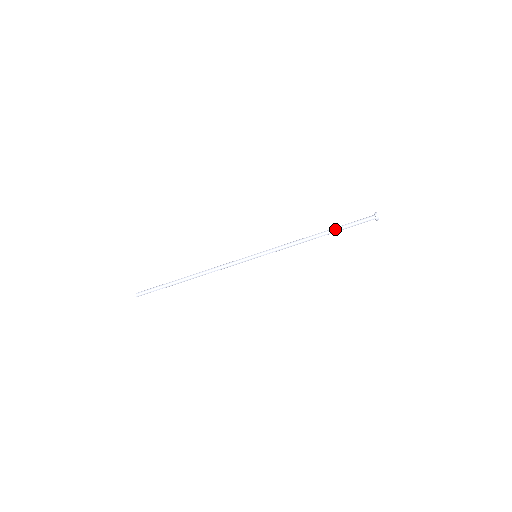
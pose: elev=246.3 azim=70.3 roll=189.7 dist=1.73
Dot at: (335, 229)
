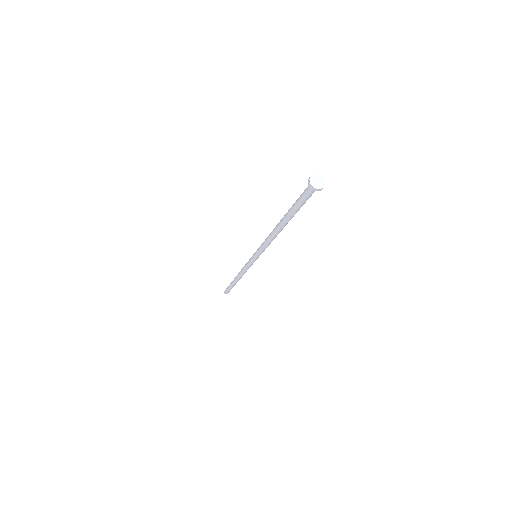
Dot at: (290, 218)
